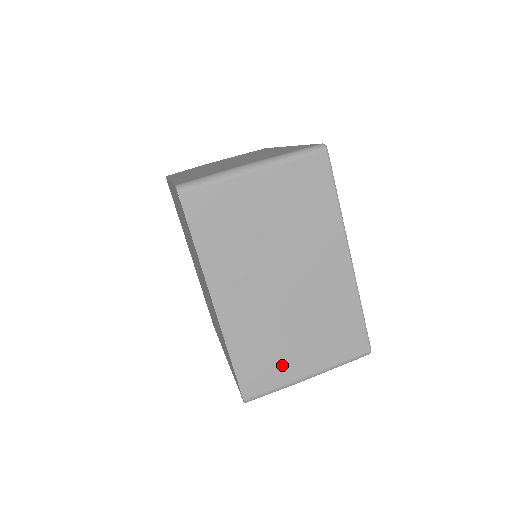
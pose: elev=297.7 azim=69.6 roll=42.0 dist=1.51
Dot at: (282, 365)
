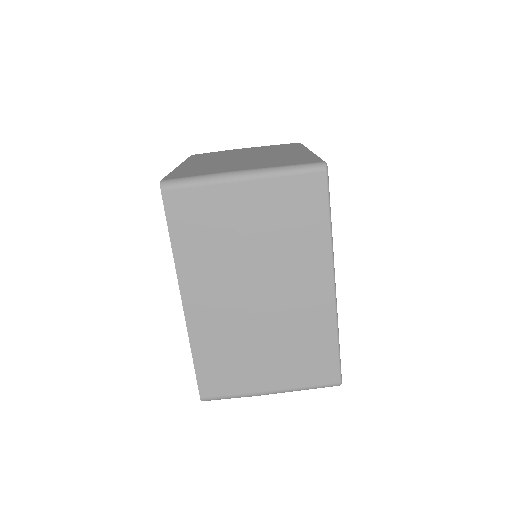
Dot at: (244, 375)
